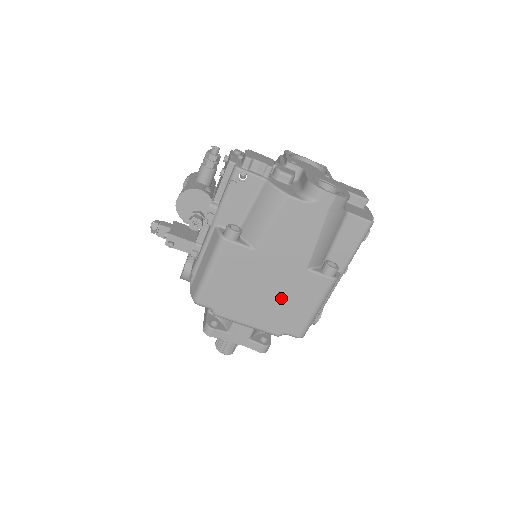
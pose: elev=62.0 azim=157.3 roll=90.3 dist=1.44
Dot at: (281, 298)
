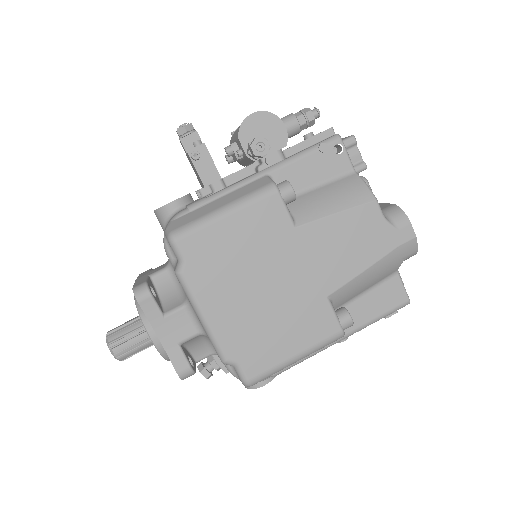
Dot at: (273, 311)
